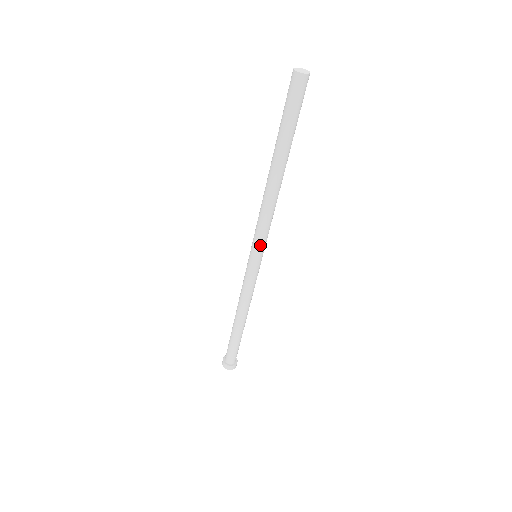
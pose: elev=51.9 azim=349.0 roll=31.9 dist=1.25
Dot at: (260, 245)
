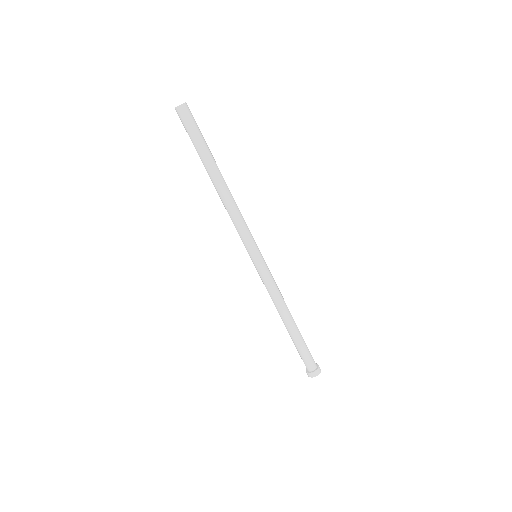
Dot at: (250, 243)
